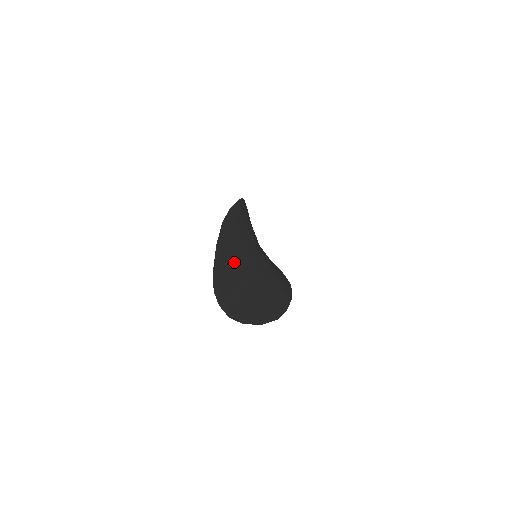
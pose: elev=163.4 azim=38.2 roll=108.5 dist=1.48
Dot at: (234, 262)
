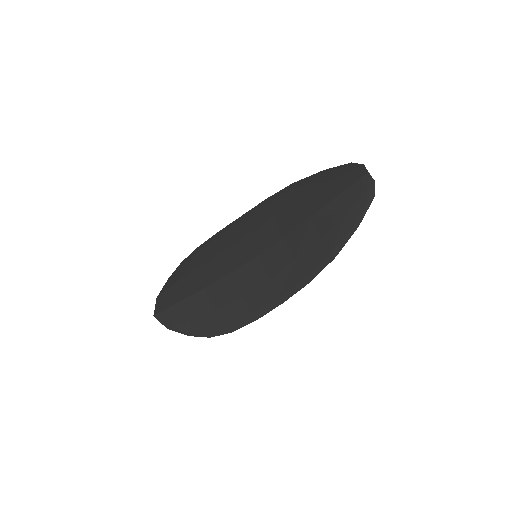
Dot at: (315, 198)
